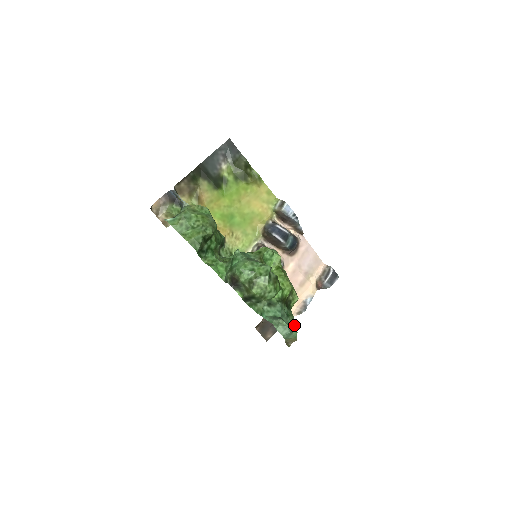
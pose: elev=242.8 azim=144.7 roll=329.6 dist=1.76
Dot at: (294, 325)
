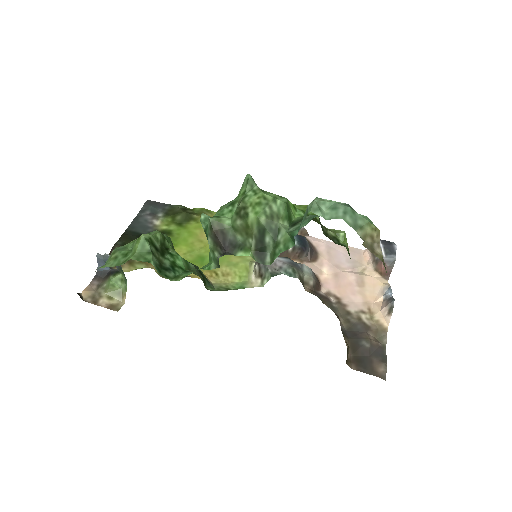
Dot at: occluded
